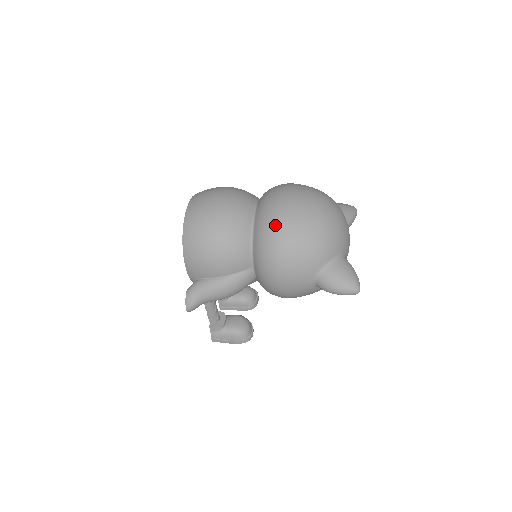
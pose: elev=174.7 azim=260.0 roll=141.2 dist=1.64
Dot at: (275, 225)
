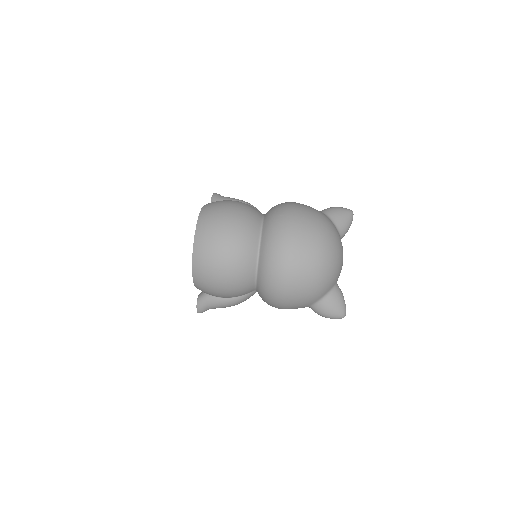
Dot at: (278, 277)
